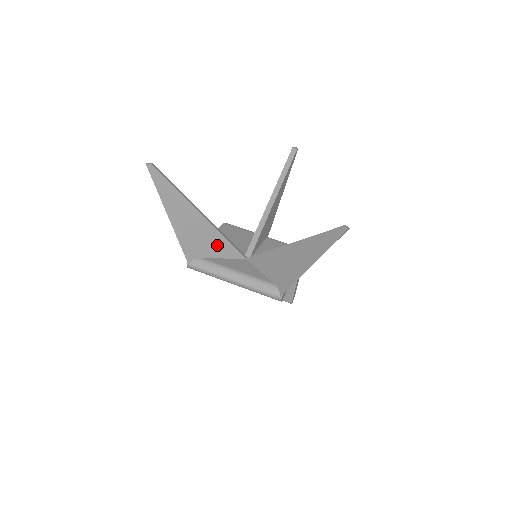
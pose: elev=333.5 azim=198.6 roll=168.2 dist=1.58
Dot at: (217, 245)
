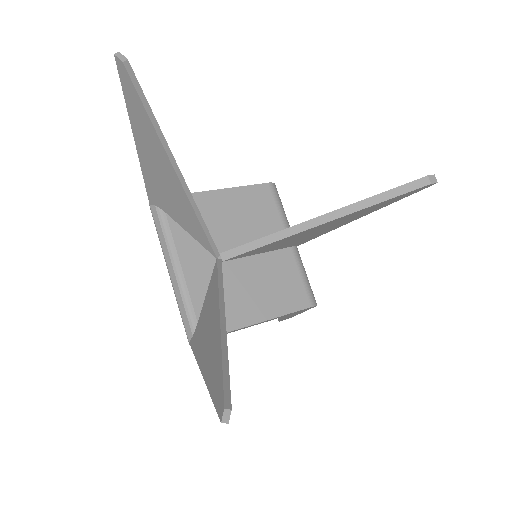
Dot at: (187, 217)
